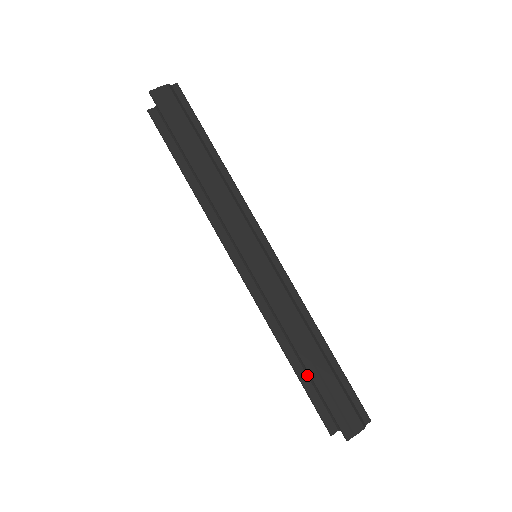
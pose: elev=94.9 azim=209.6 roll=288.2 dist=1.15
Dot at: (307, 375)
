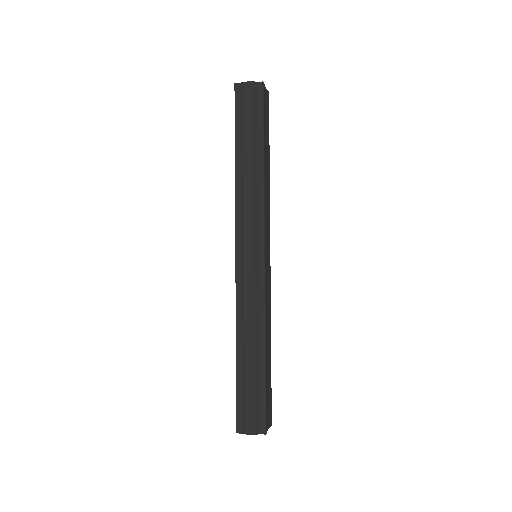
Dot at: occluded
